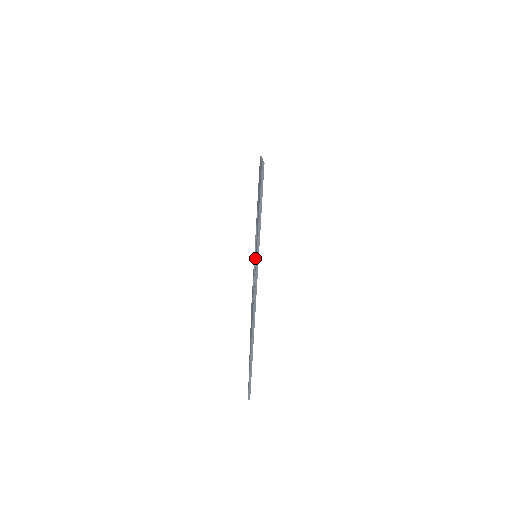
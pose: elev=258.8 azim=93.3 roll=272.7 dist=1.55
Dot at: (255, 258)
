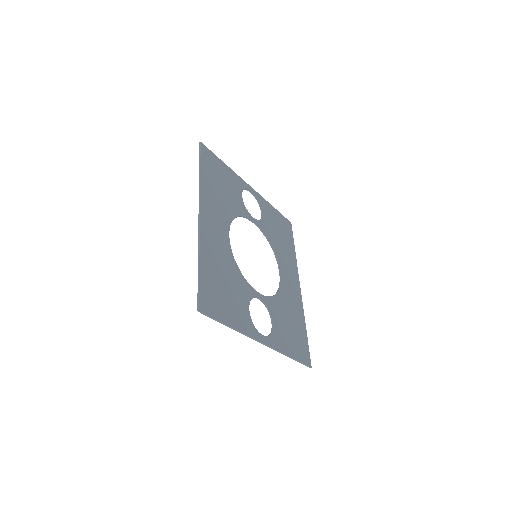
Dot at: (252, 294)
